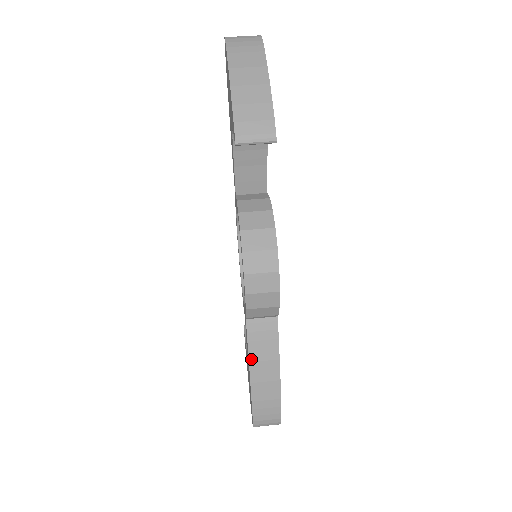
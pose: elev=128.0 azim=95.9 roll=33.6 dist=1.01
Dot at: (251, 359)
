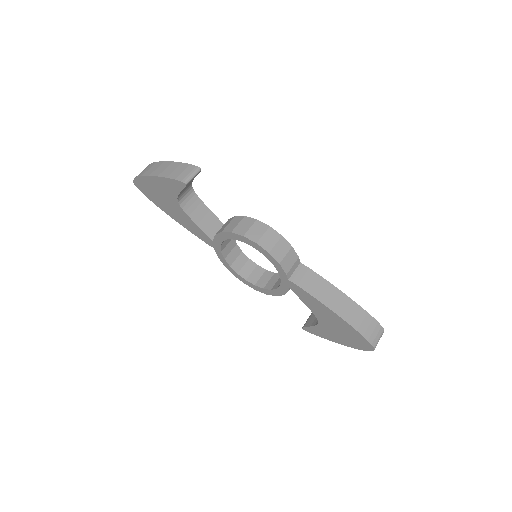
Dot at: (317, 298)
